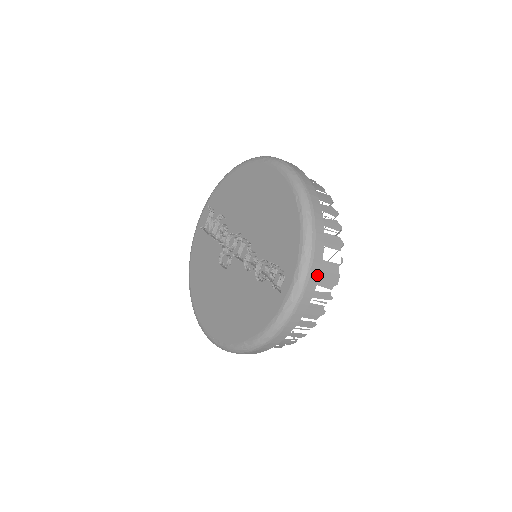
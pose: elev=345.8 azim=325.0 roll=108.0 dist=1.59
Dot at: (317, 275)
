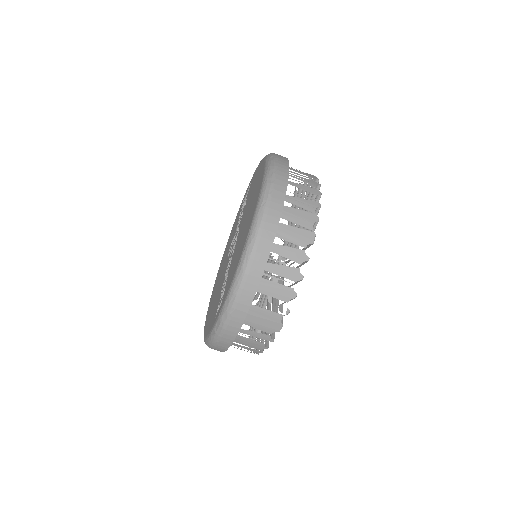
Dot at: (241, 321)
